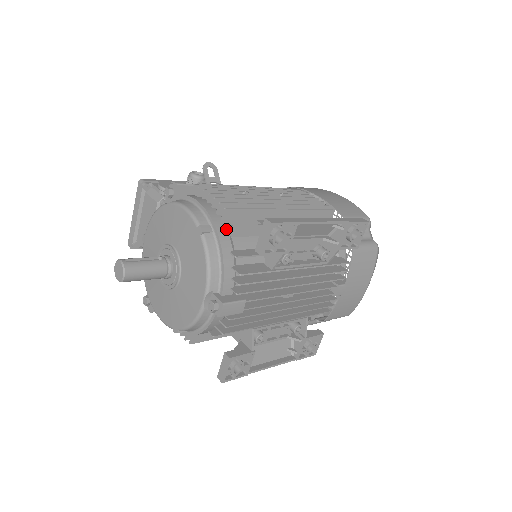
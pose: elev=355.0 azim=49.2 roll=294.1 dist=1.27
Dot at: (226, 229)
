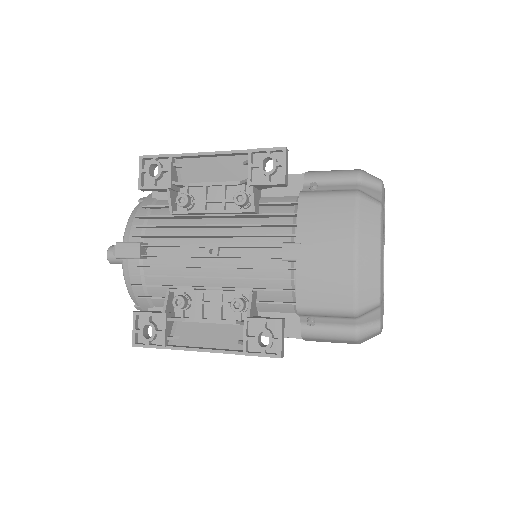
Dot at: (153, 193)
